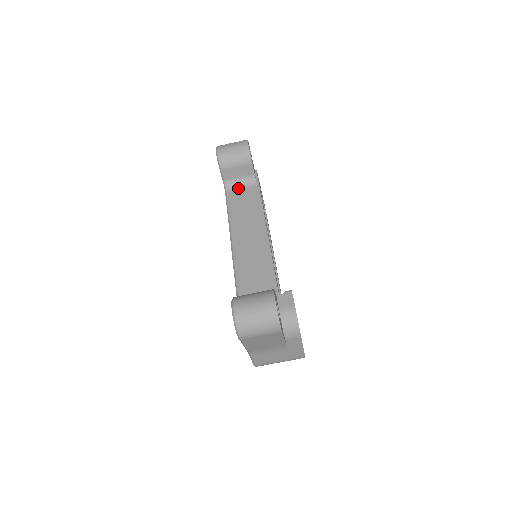
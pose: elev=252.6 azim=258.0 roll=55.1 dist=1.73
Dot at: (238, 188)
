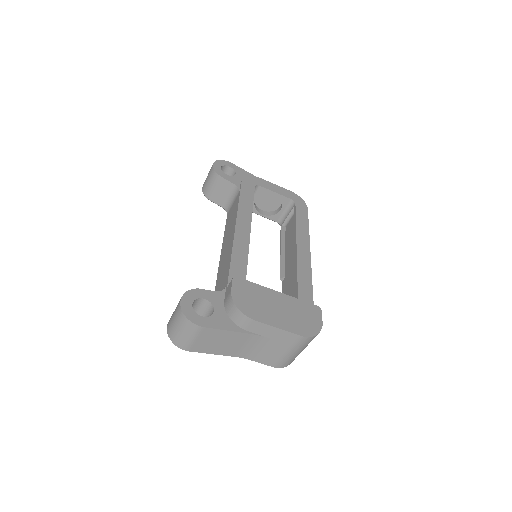
Dot at: (231, 205)
